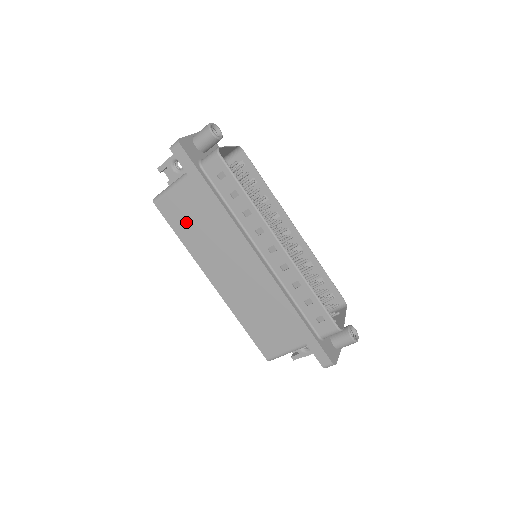
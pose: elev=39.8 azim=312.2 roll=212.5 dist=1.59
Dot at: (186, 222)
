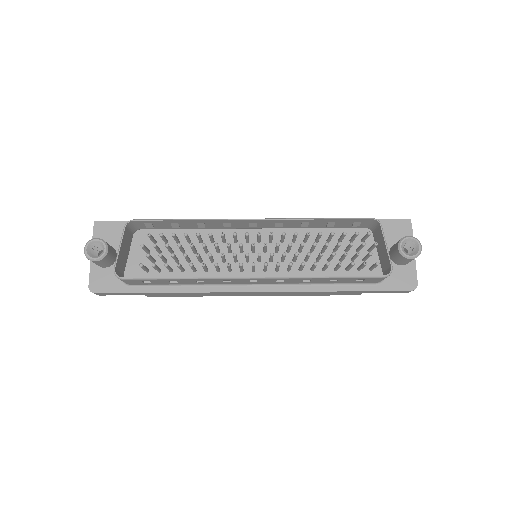
Dot at: occluded
